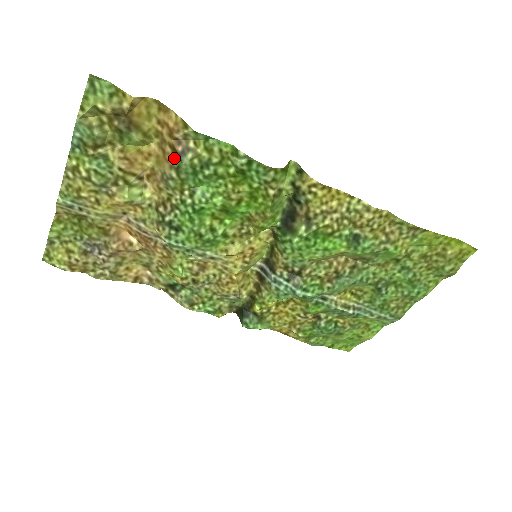
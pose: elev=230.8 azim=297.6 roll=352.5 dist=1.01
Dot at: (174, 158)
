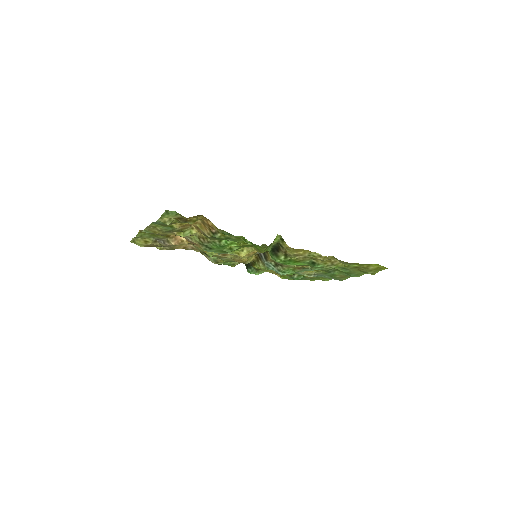
Dot at: (210, 232)
